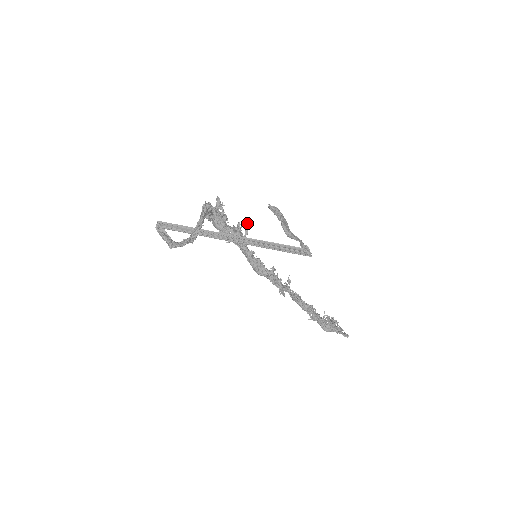
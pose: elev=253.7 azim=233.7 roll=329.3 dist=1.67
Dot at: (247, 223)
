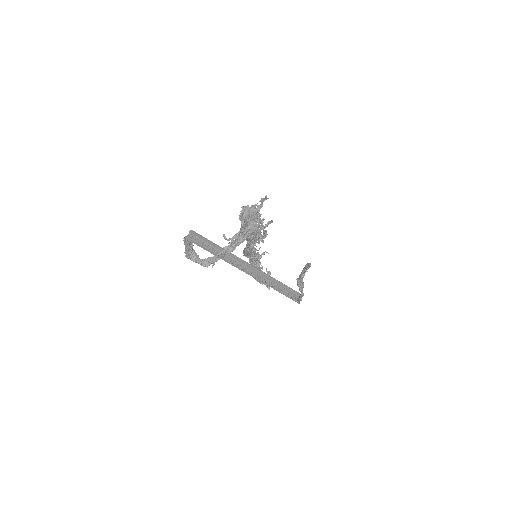
Dot at: occluded
